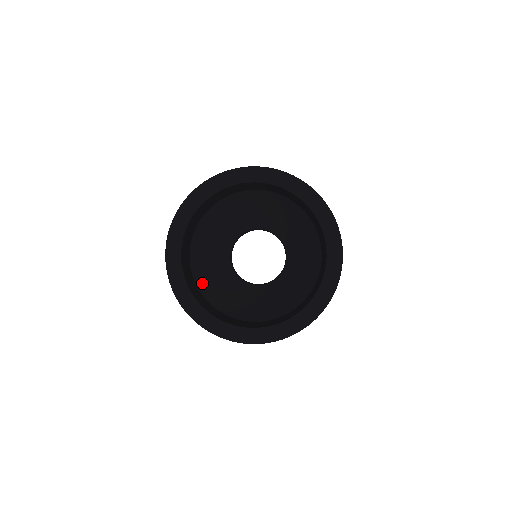
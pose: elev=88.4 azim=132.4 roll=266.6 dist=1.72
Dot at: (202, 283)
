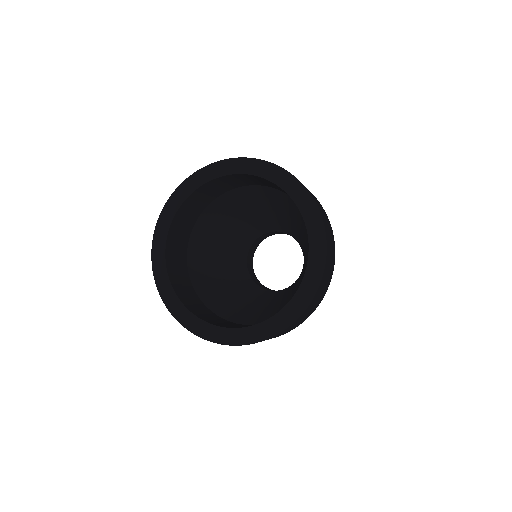
Dot at: (238, 318)
